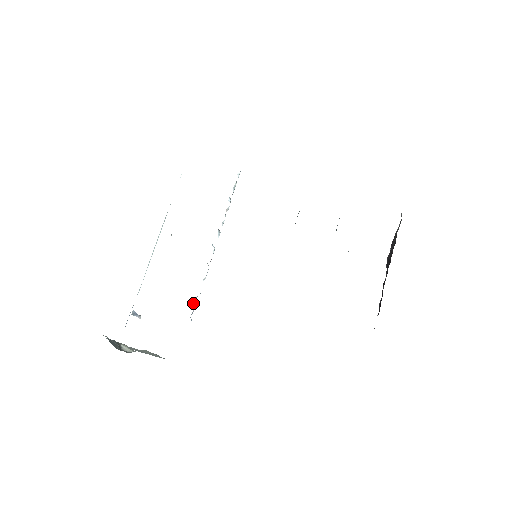
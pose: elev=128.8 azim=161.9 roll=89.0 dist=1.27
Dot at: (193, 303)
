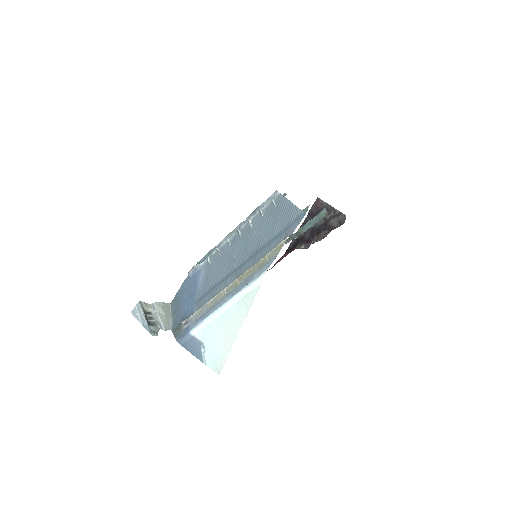
Dot at: (194, 268)
